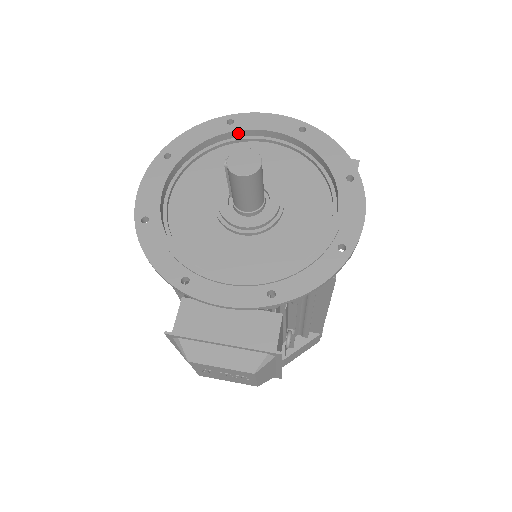
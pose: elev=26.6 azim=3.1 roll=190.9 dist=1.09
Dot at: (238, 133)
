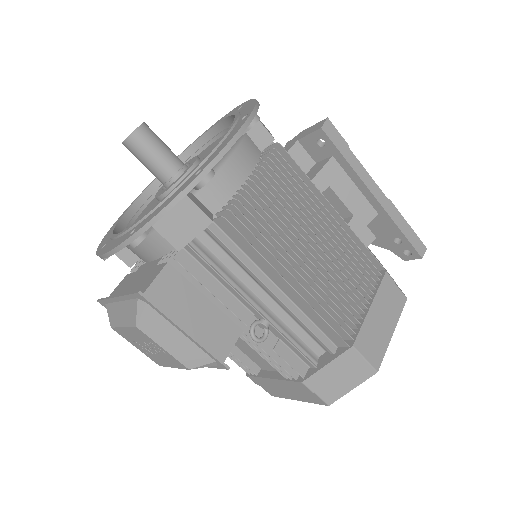
Dot at: (204, 138)
